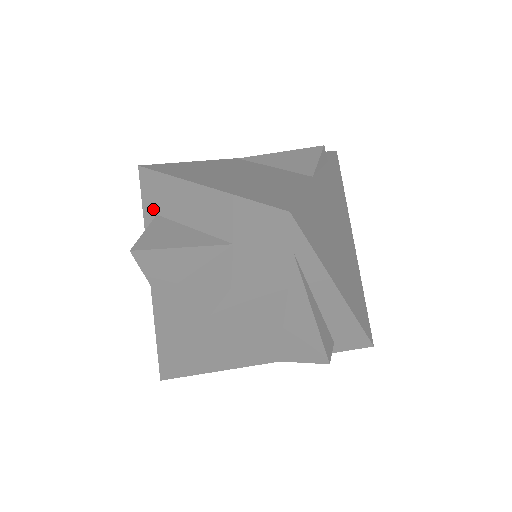
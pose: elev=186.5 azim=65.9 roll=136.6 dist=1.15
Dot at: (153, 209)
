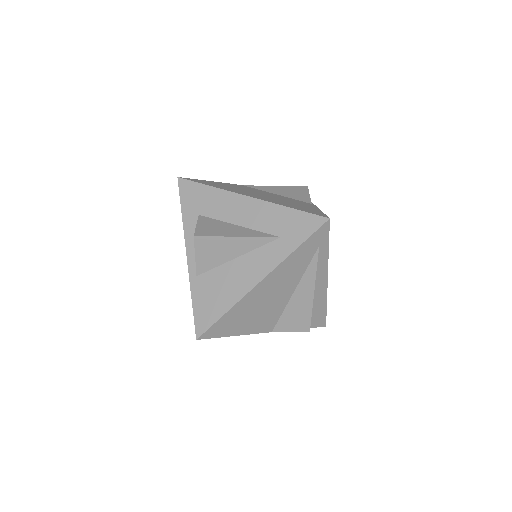
Dot at: (195, 210)
